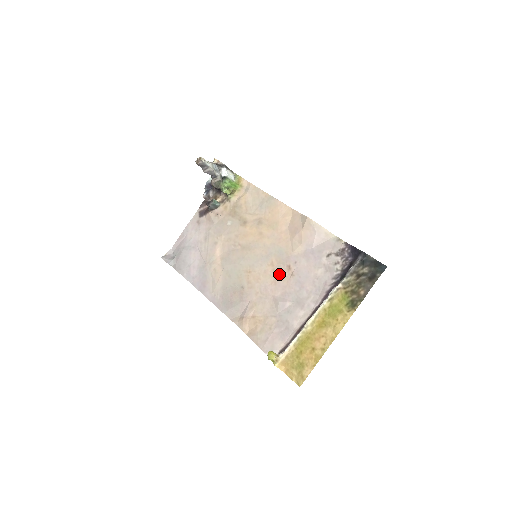
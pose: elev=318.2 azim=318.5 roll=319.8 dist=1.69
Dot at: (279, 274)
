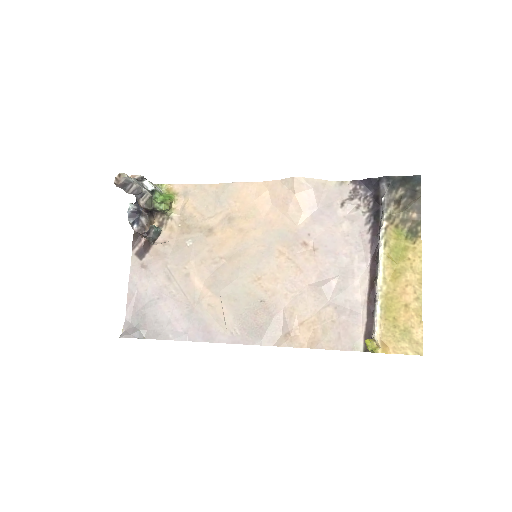
Dot at: (298, 258)
